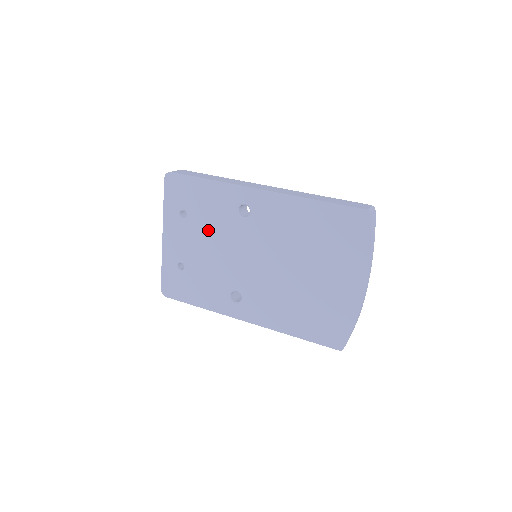
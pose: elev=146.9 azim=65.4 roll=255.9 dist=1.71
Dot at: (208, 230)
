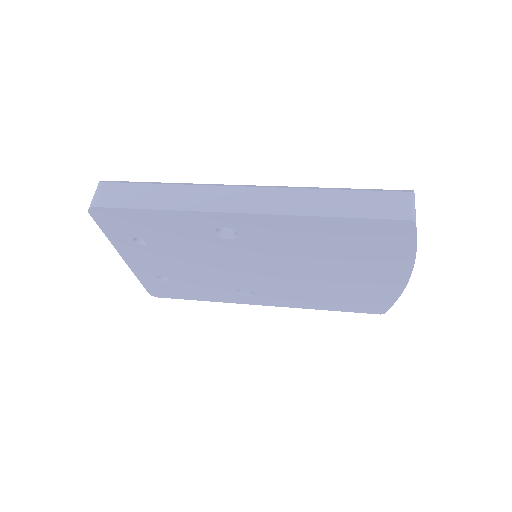
Dot at: (183, 251)
